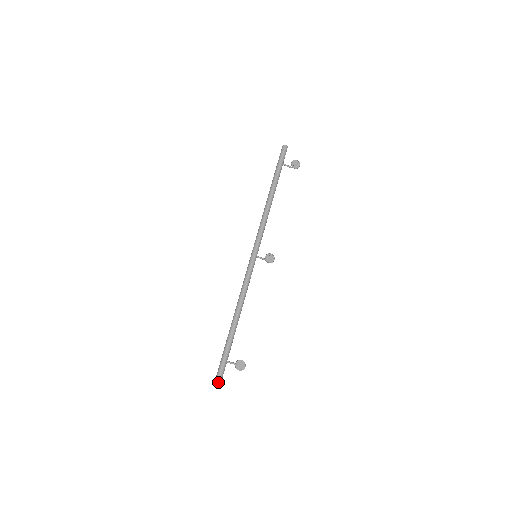
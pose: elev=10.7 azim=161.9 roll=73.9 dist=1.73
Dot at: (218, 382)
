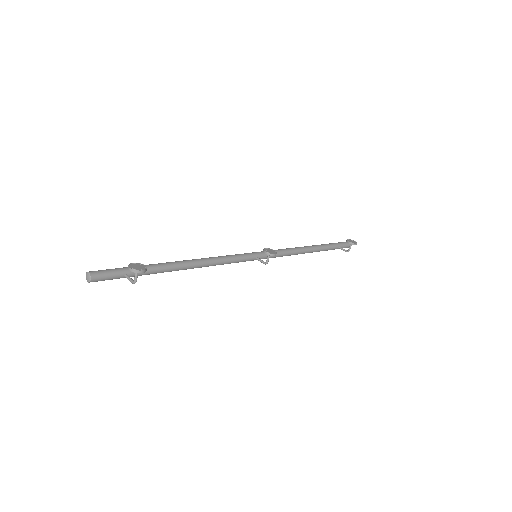
Dot at: (90, 272)
